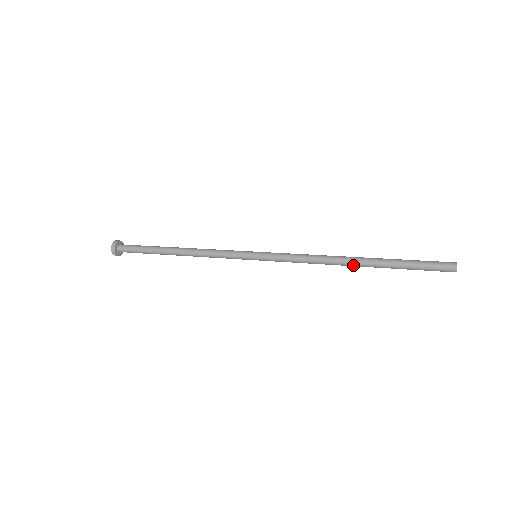
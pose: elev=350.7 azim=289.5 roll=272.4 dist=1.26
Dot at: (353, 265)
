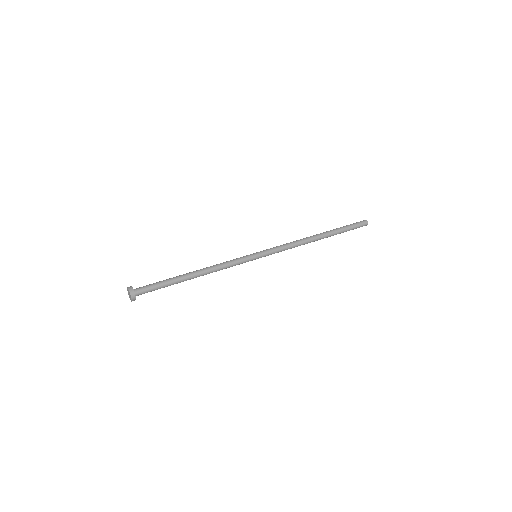
Dot at: (316, 240)
